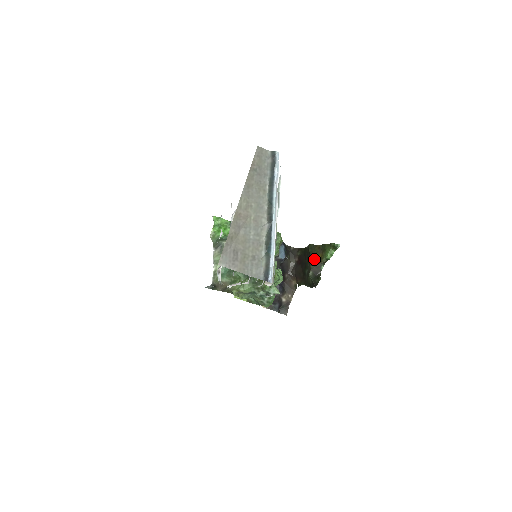
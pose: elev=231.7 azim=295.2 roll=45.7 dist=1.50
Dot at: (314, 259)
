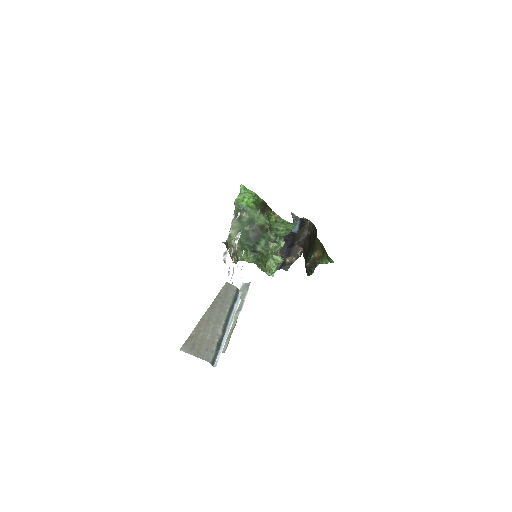
Dot at: (314, 254)
